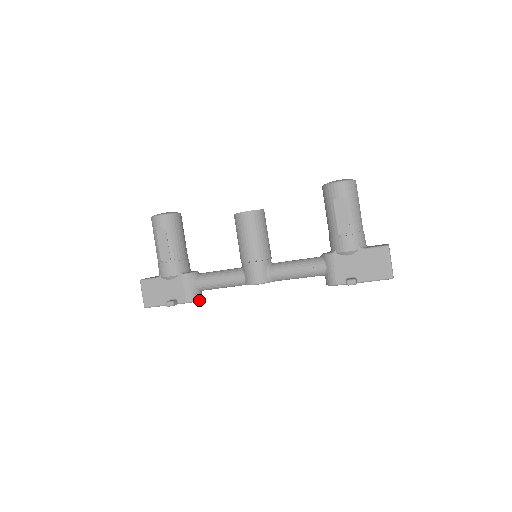
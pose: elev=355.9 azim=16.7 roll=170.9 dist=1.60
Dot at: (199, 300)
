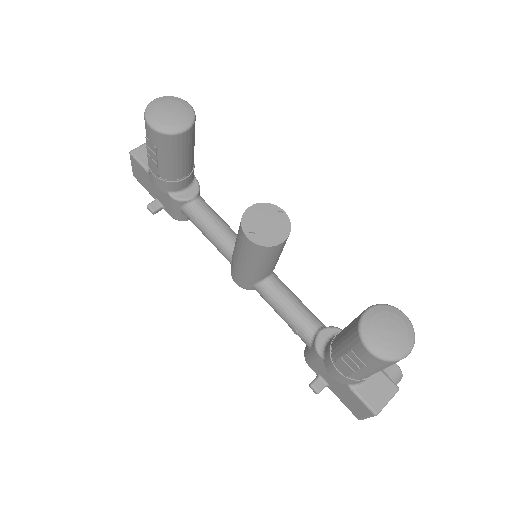
Dot at: (188, 219)
